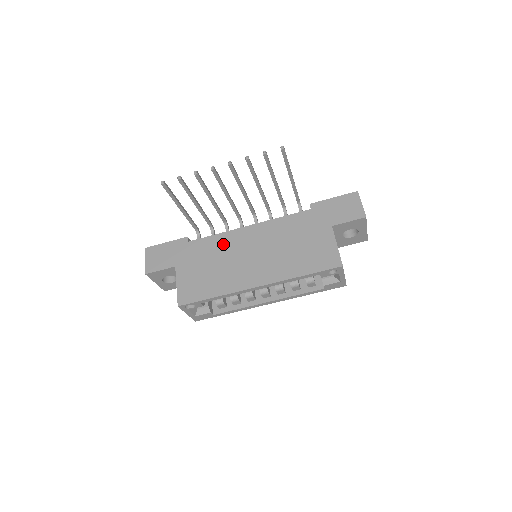
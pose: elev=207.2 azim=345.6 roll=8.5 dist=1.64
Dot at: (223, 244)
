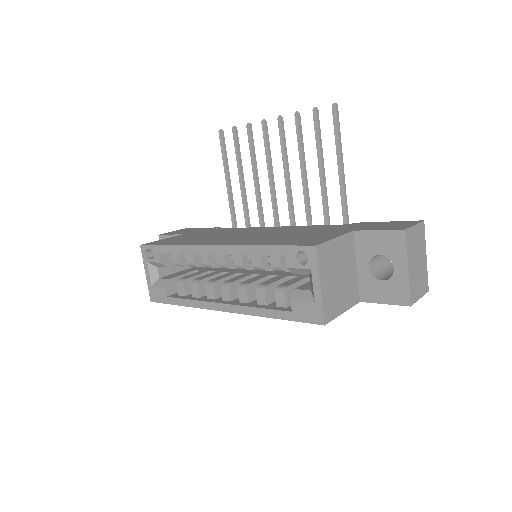
Dot at: (236, 230)
